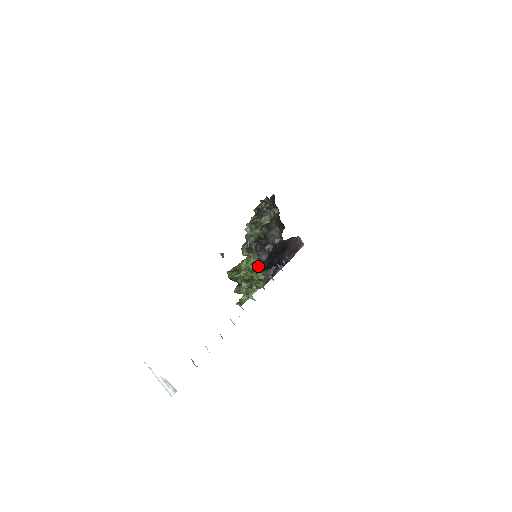
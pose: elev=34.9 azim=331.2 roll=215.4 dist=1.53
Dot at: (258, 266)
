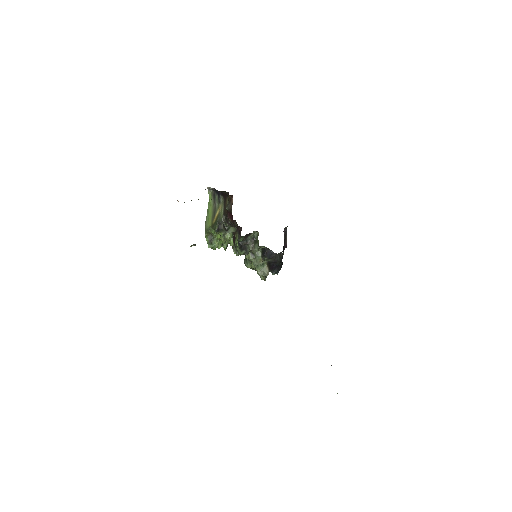
Dot at: occluded
